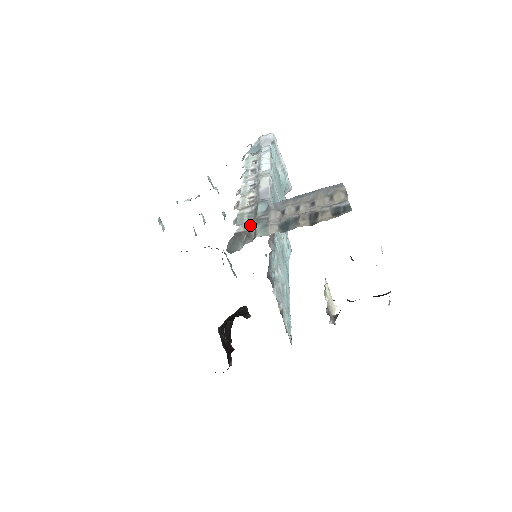
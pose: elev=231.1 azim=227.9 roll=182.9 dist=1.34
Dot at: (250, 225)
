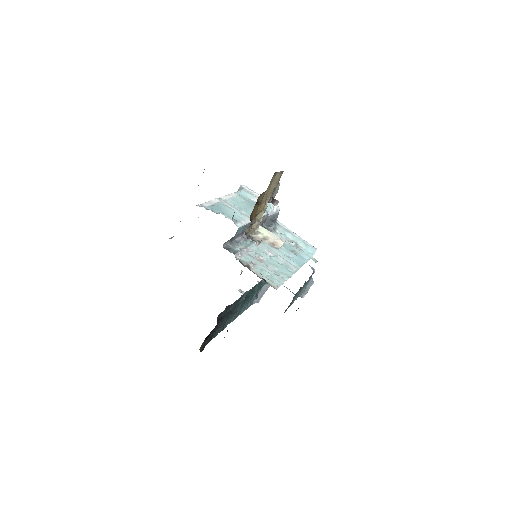
Dot at: occluded
